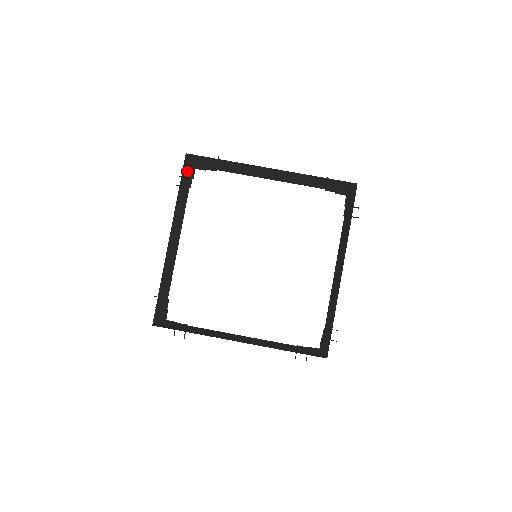
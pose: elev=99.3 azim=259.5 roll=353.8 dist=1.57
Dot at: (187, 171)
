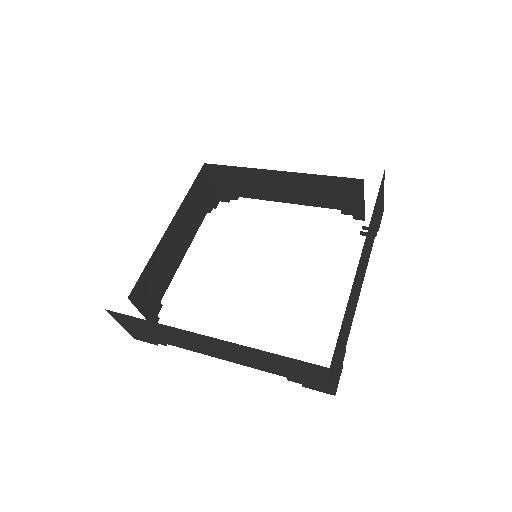
Dot at: (206, 186)
